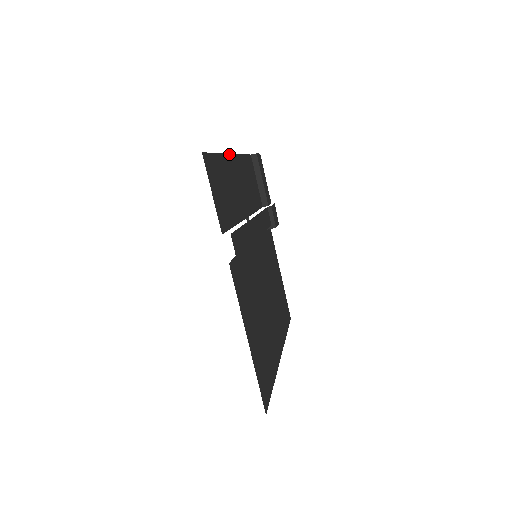
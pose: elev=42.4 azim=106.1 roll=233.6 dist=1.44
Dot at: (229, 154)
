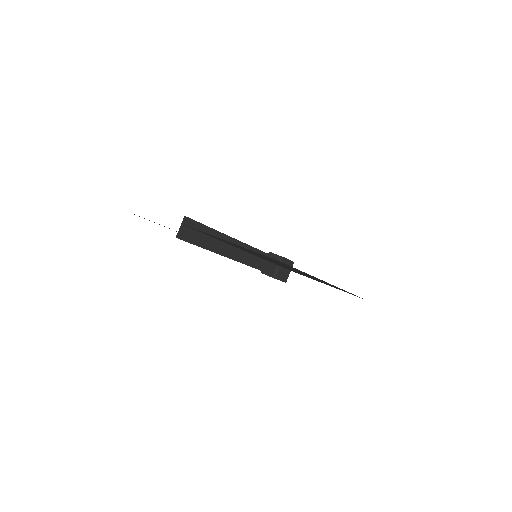
Dot at: occluded
